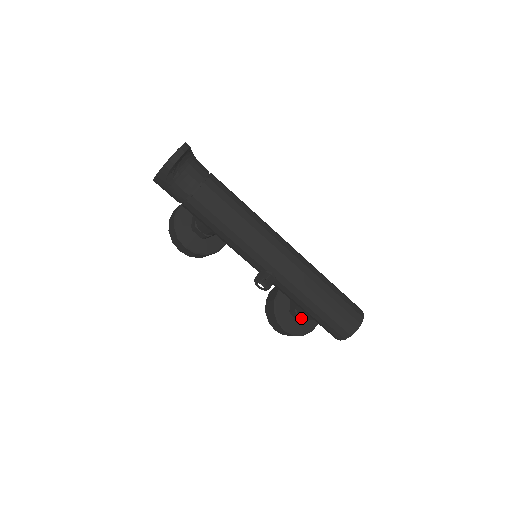
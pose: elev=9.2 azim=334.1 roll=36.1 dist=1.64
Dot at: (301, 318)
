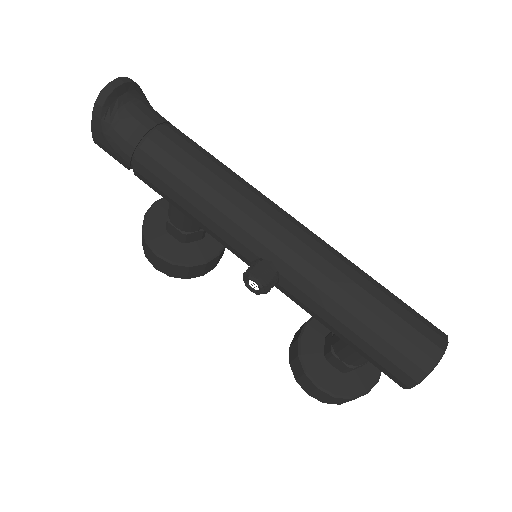
Dot at: (342, 362)
